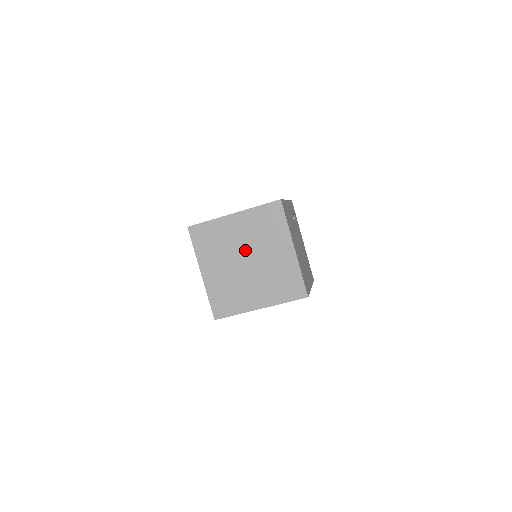
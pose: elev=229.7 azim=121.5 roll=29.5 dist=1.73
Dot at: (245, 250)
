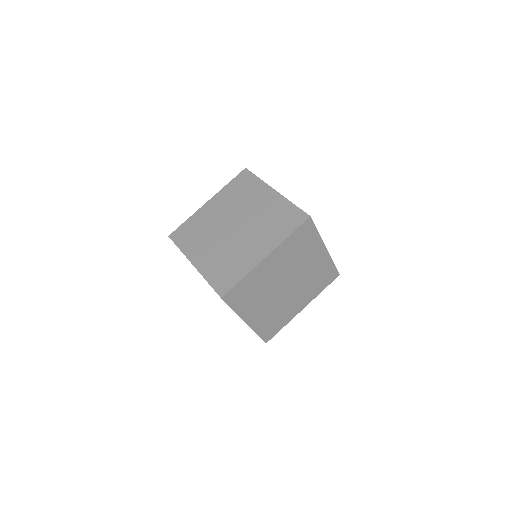
Dot at: (229, 220)
